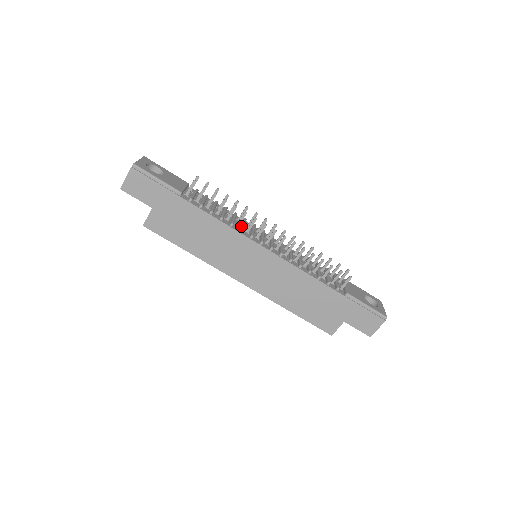
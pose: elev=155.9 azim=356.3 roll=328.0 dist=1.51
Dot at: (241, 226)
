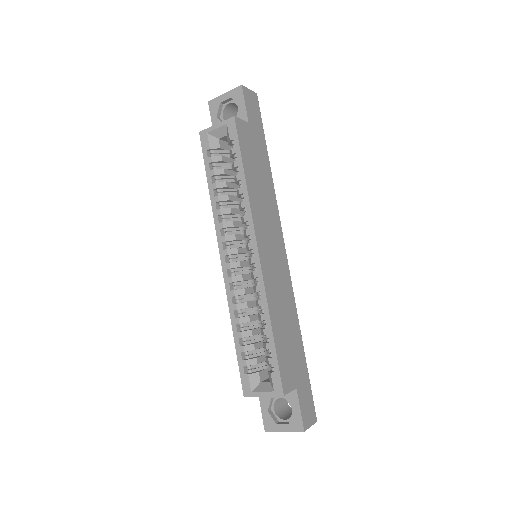
Dot at: occluded
